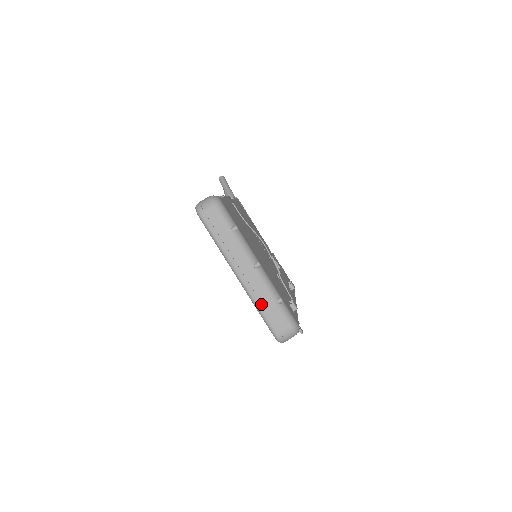
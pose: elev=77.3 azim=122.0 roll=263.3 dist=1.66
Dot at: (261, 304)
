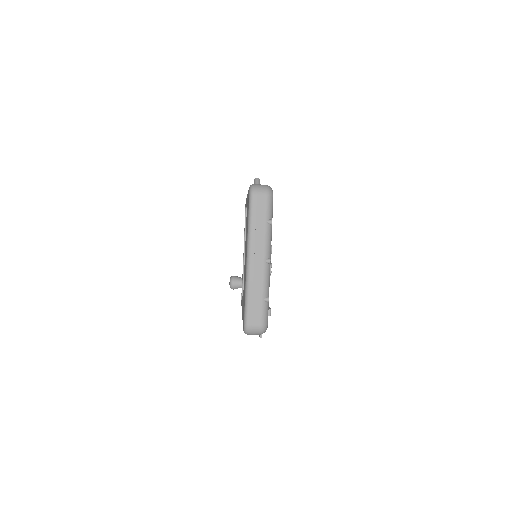
Dot at: (252, 293)
